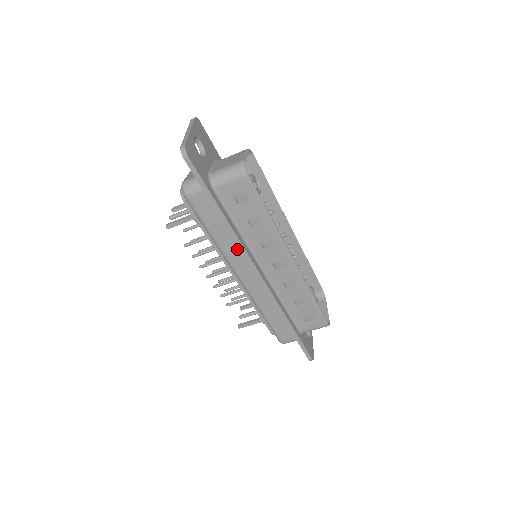
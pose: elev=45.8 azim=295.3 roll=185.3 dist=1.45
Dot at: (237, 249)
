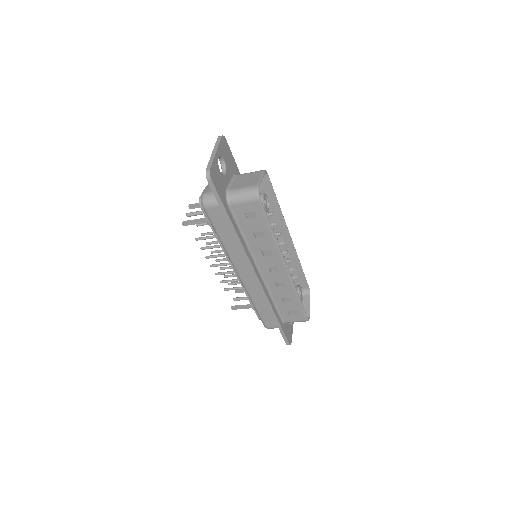
Dot at: (241, 253)
